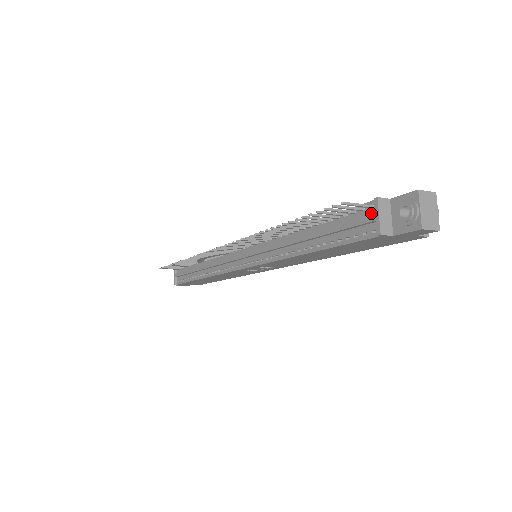
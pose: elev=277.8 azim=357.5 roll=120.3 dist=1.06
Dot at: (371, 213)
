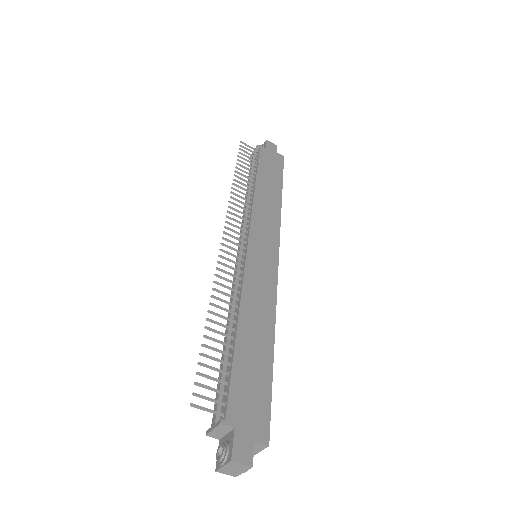
Dot at: (221, 416)
